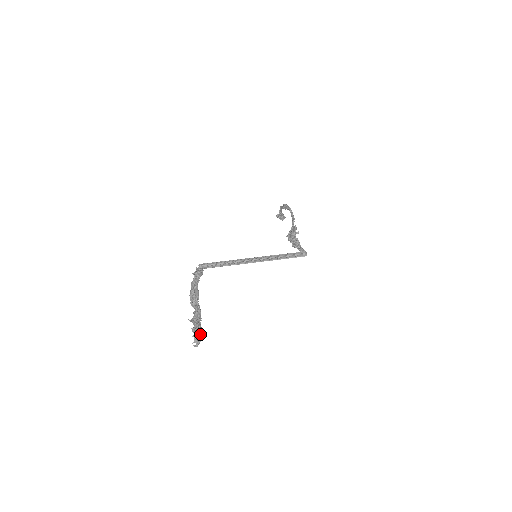
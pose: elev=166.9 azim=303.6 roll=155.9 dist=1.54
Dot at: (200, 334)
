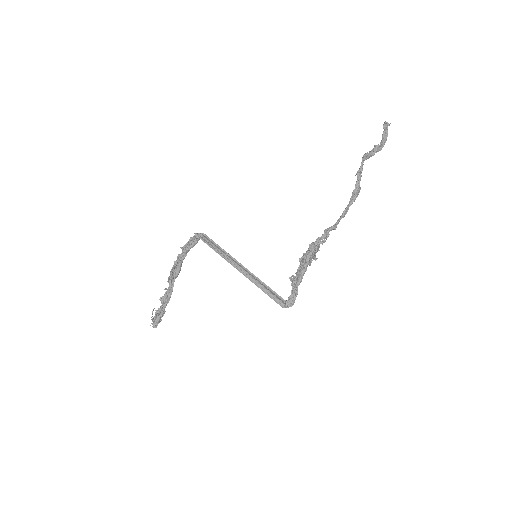
Dot at: (160, 318)
